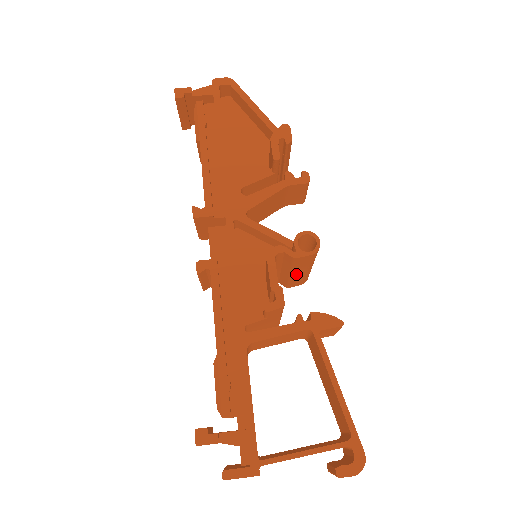
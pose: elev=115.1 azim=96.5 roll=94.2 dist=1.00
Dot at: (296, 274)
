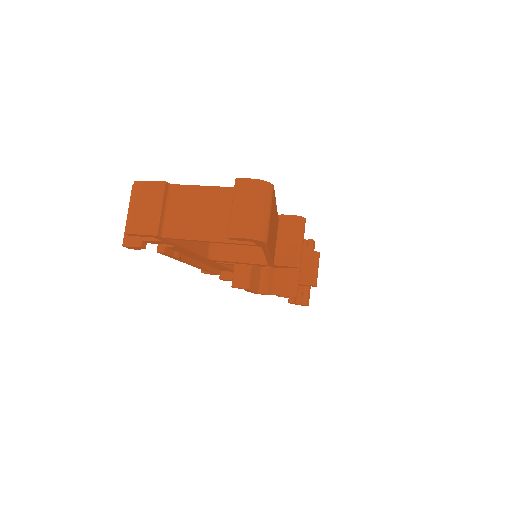
Dot at: occluded
